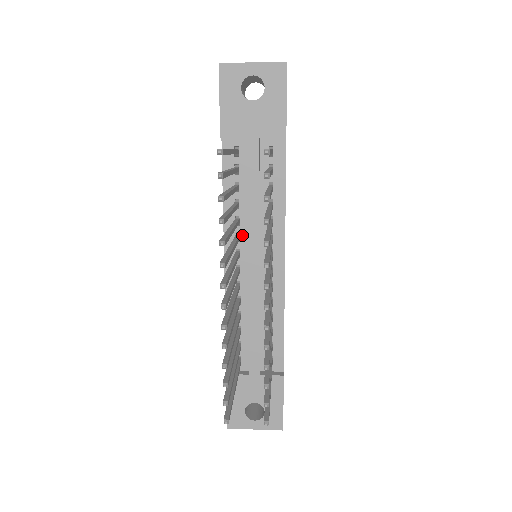
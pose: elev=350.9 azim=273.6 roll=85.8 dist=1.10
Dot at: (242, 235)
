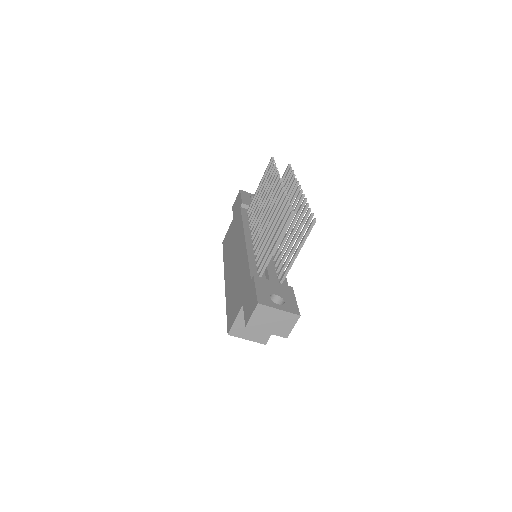
Dot at: occluded
